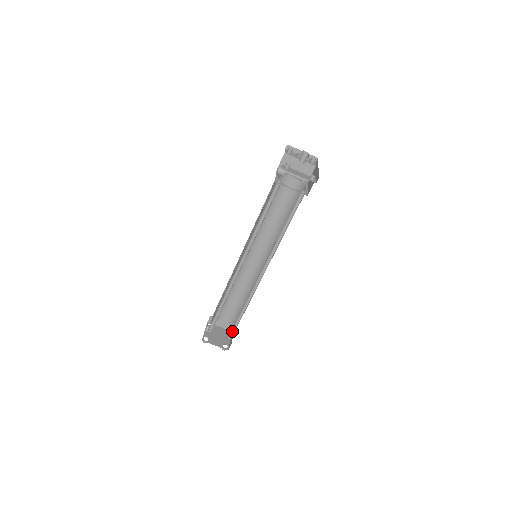
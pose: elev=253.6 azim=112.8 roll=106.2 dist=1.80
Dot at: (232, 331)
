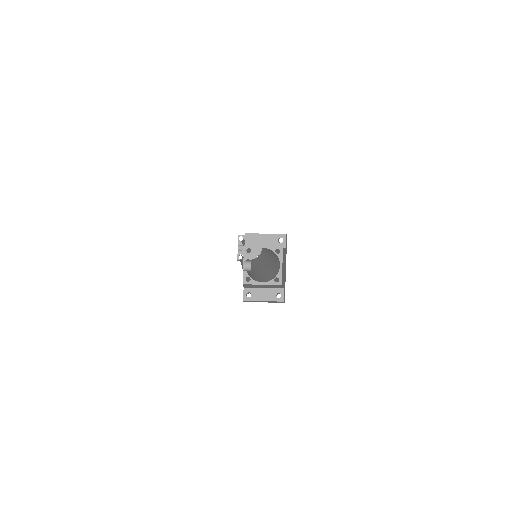
Dot at: occluded
